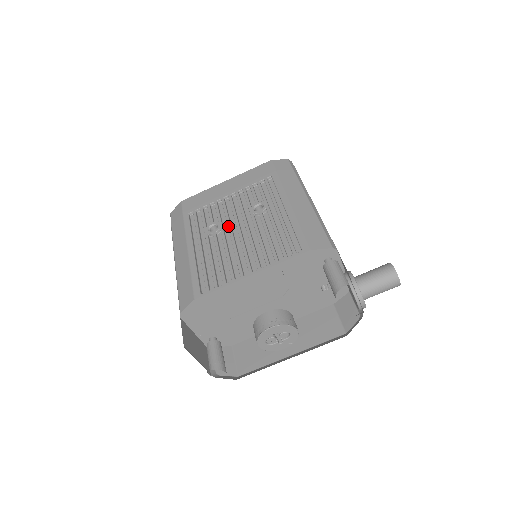
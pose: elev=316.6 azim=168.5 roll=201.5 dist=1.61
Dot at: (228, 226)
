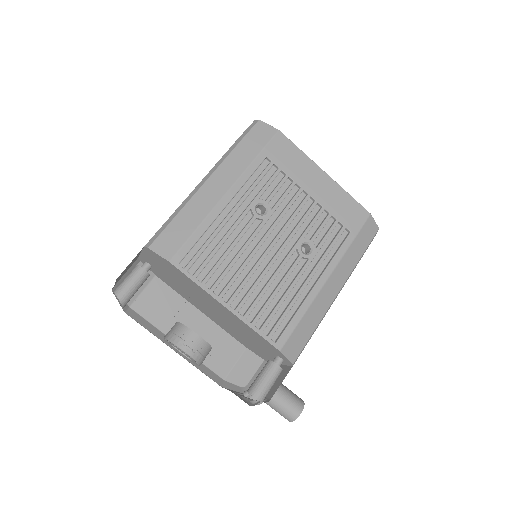
Dot at: (271, 228)
